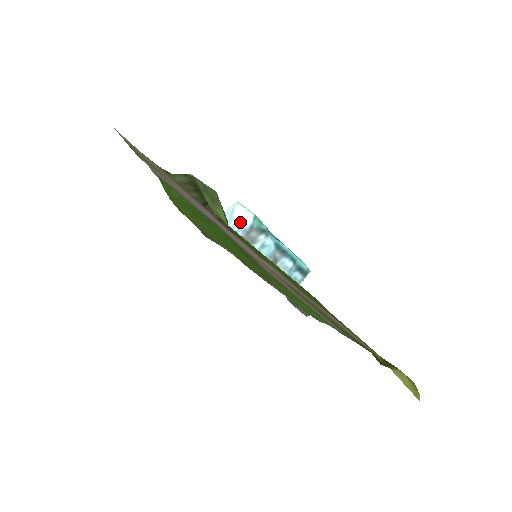
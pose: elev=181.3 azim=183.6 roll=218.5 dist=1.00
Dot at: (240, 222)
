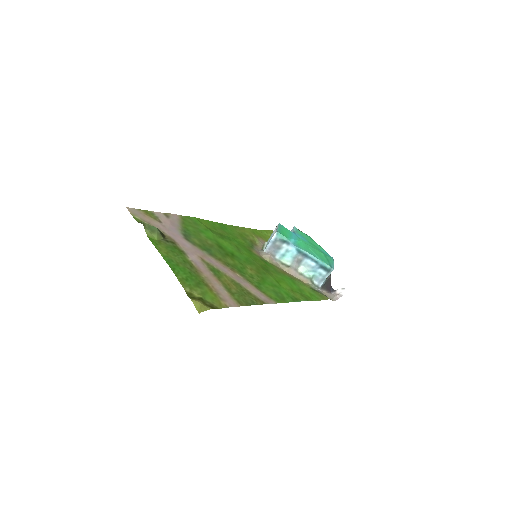
Dot at: (272, 236)
